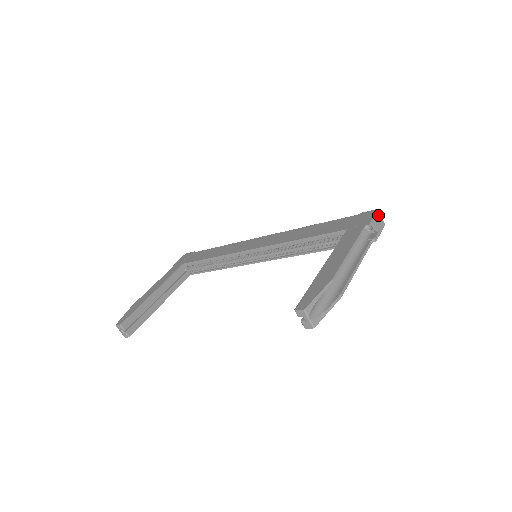
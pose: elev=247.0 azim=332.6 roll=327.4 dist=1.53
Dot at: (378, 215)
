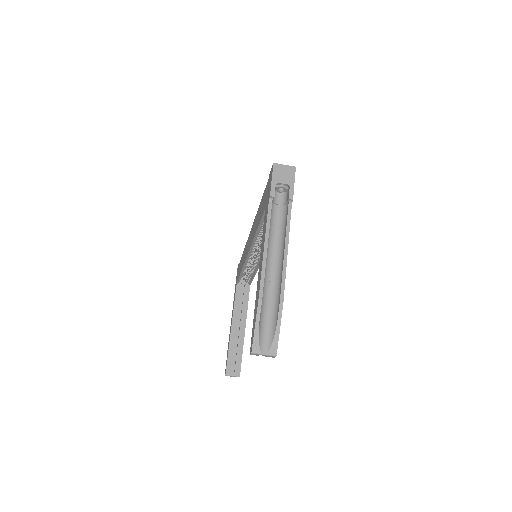
Dot at: (278, 169)
